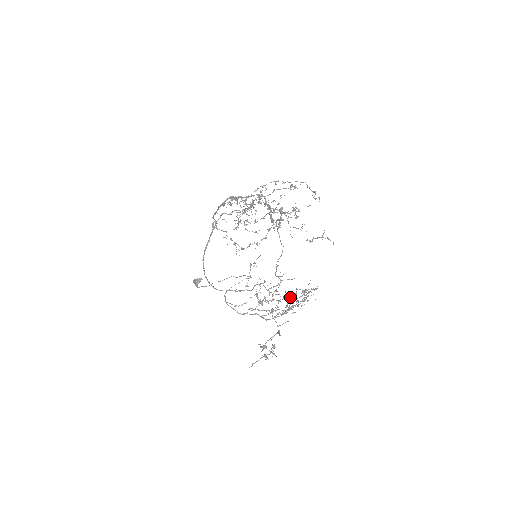
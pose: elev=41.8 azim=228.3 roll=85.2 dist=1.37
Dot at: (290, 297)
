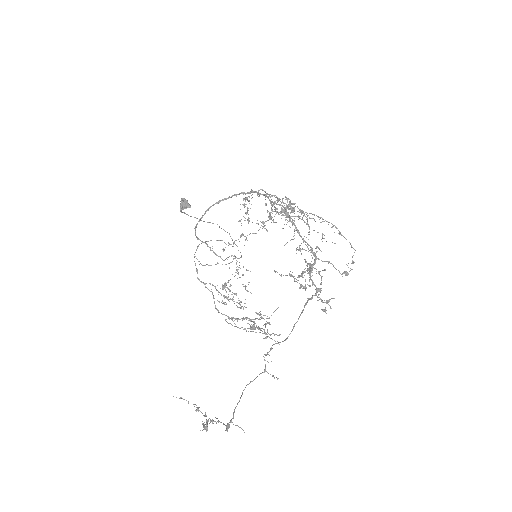
Dot at: (253, 328)
